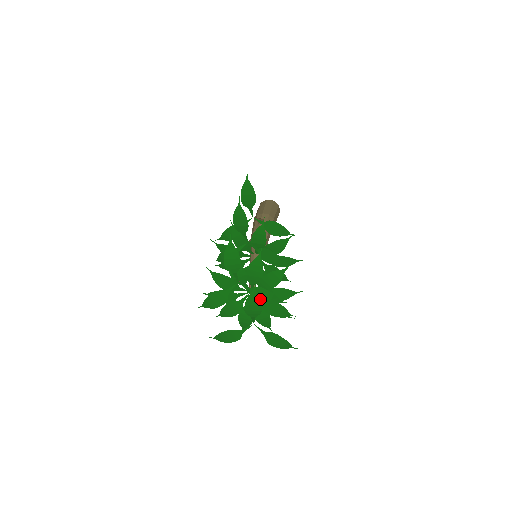
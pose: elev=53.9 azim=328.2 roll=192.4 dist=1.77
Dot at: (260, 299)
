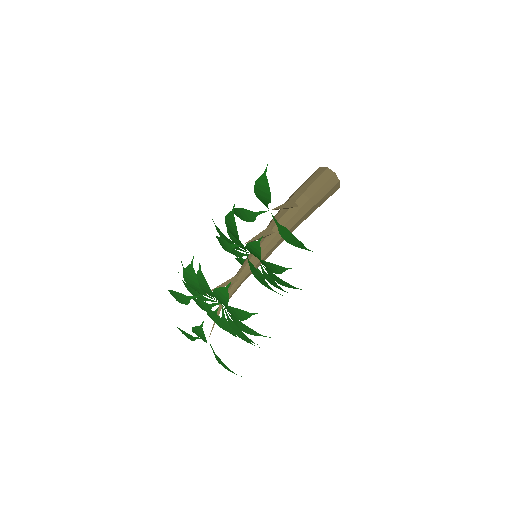
Dot at: (219, 324)
